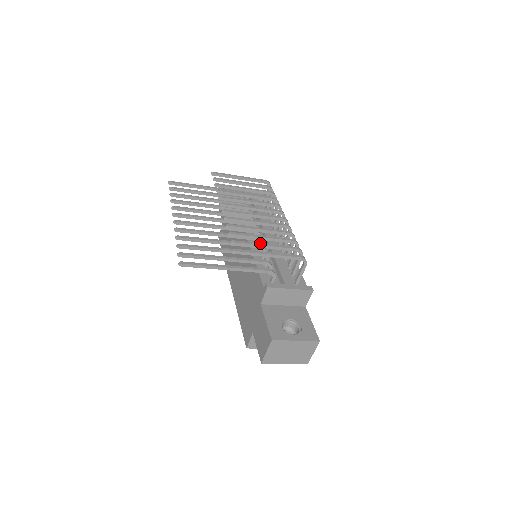
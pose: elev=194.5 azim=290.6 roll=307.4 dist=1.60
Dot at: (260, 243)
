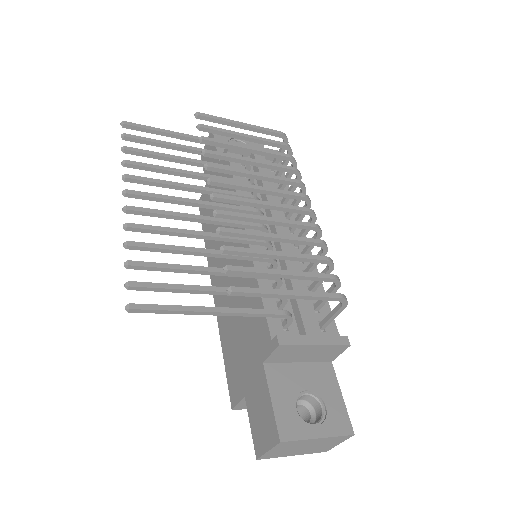
Dot at: (274, 269)
